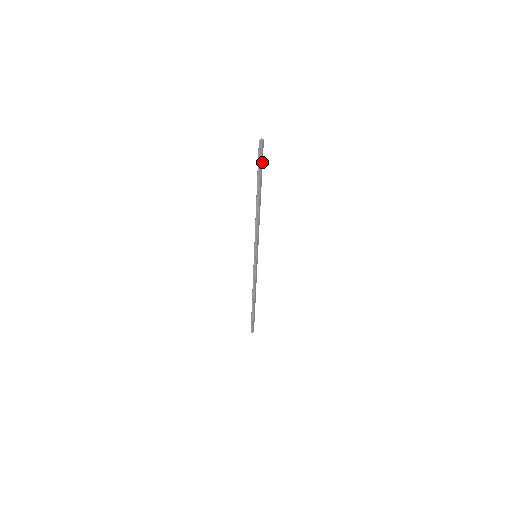
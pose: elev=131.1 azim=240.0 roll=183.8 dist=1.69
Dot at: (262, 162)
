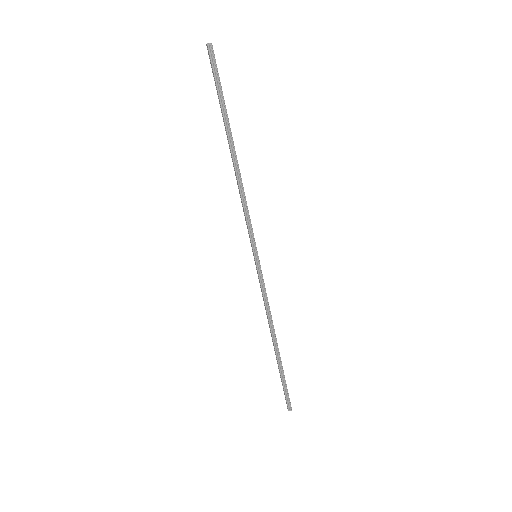
Dot at: (219, 82)
